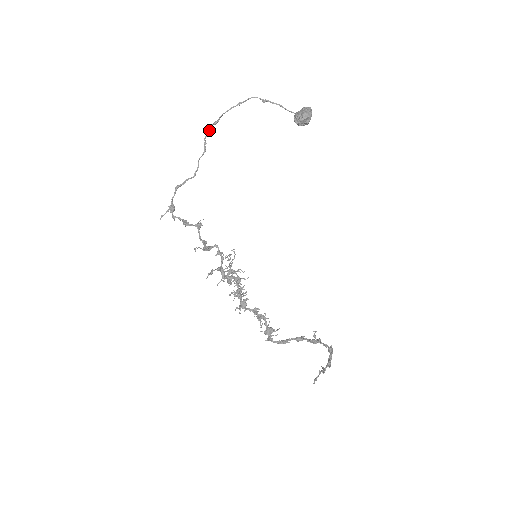
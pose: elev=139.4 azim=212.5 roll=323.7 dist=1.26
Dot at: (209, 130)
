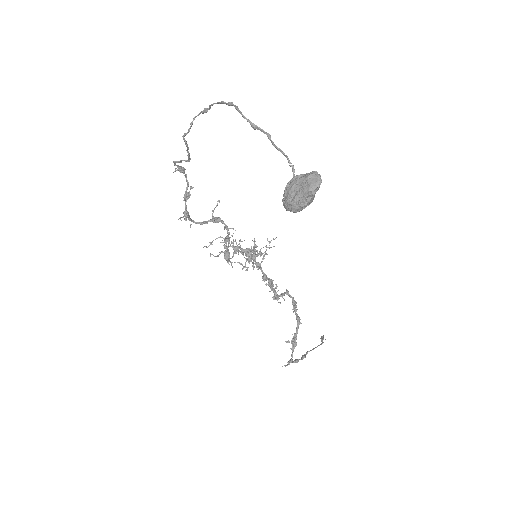
Dot at: occluded
